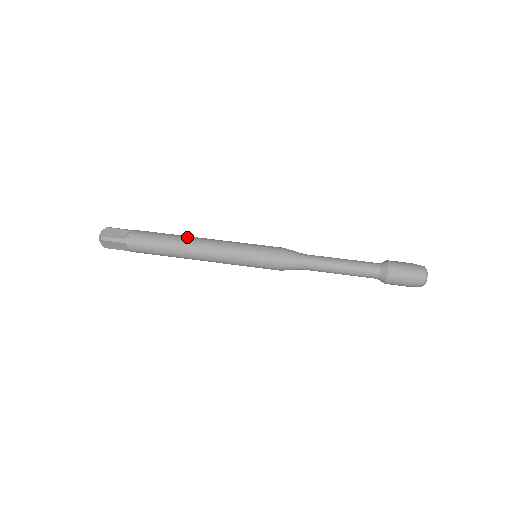
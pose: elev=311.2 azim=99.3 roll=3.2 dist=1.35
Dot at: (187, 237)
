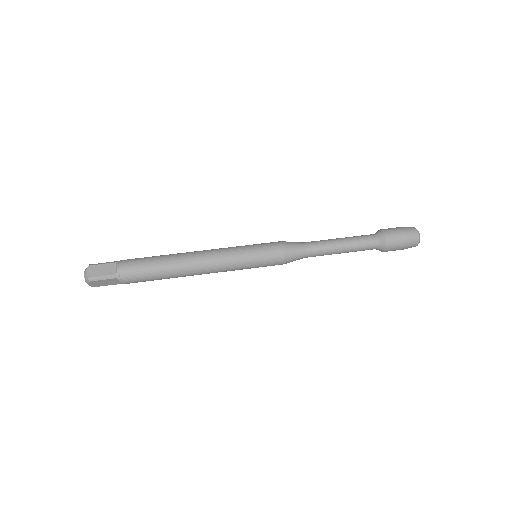
Dot at: (181, 255)
